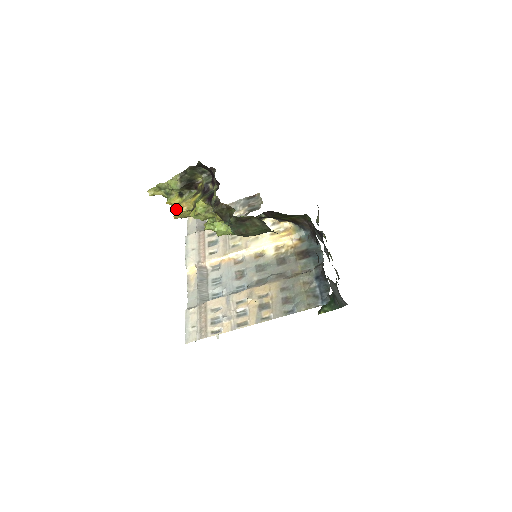
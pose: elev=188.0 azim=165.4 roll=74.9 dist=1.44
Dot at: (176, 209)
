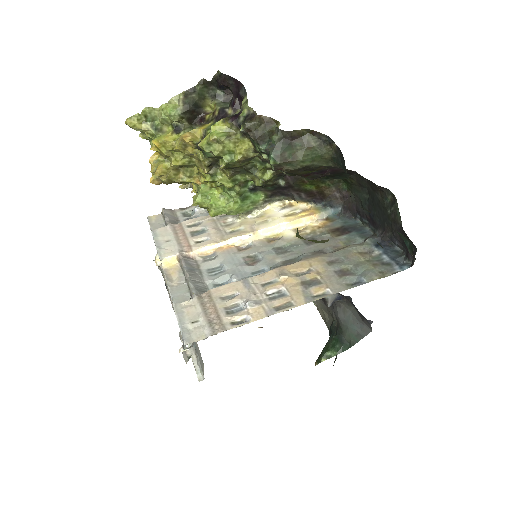
Dot at: (159, 163)
